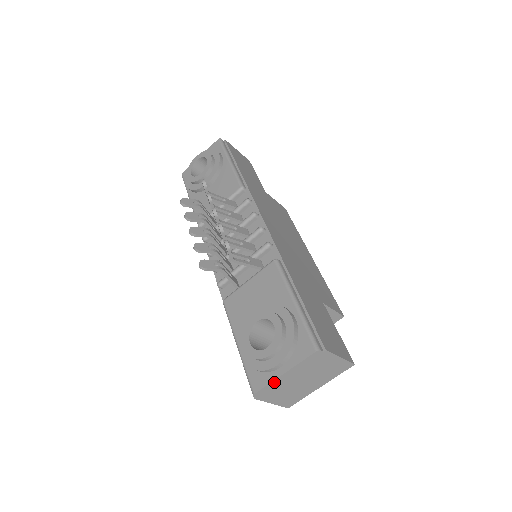
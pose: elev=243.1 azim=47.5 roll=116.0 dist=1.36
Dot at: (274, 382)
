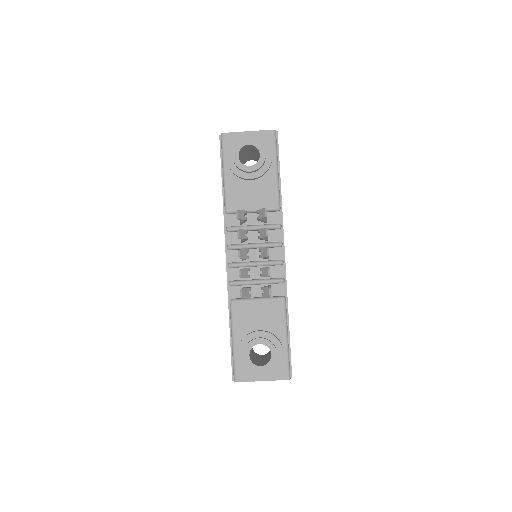
Dot at: (252, 381)
